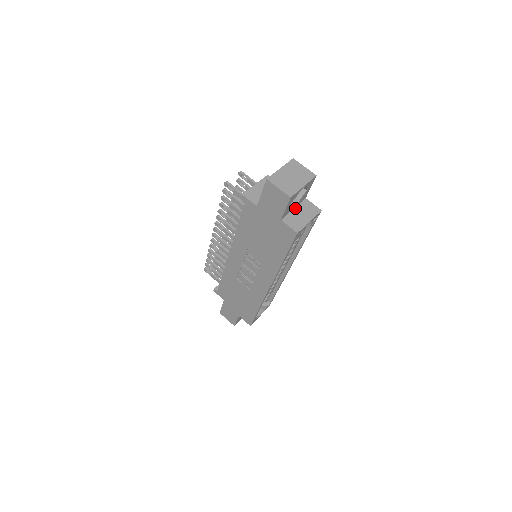
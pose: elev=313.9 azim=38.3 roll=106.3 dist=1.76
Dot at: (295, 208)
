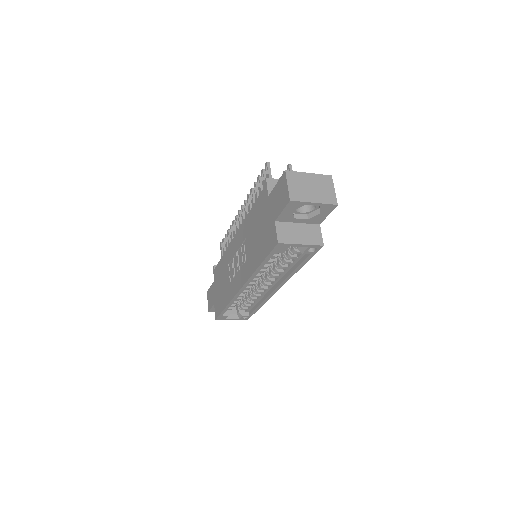
Dot at: (300, 223)
